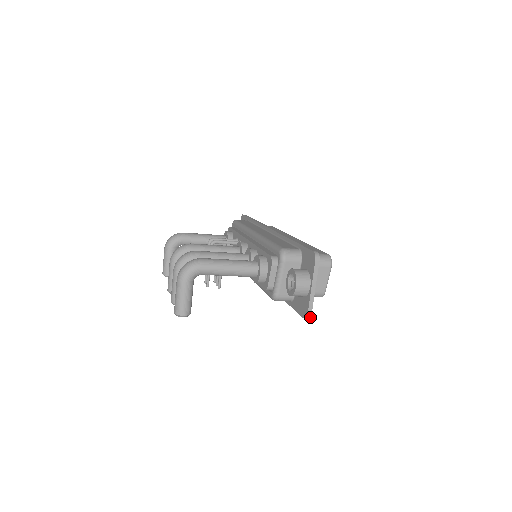
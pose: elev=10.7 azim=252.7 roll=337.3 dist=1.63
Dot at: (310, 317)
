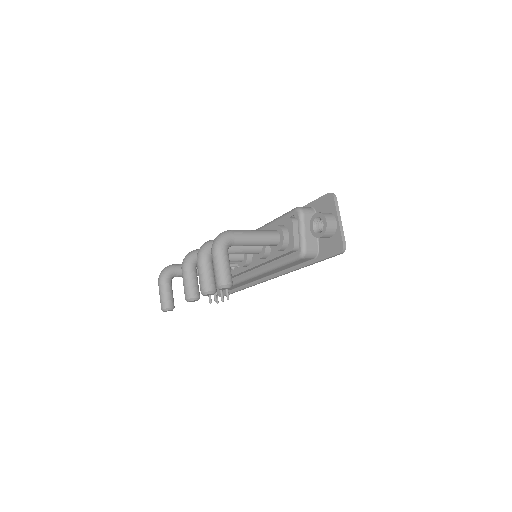
Dot at: (345, 249)
